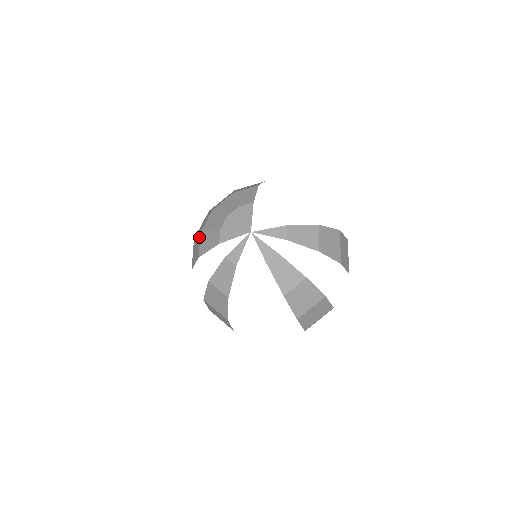
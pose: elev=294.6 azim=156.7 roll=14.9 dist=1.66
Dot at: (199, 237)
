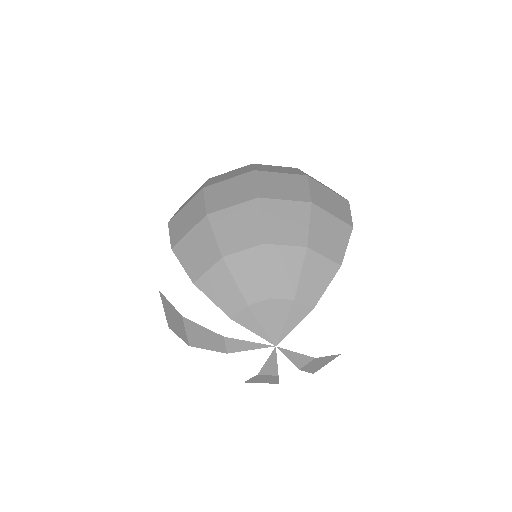
Dot at: (215, 257)
